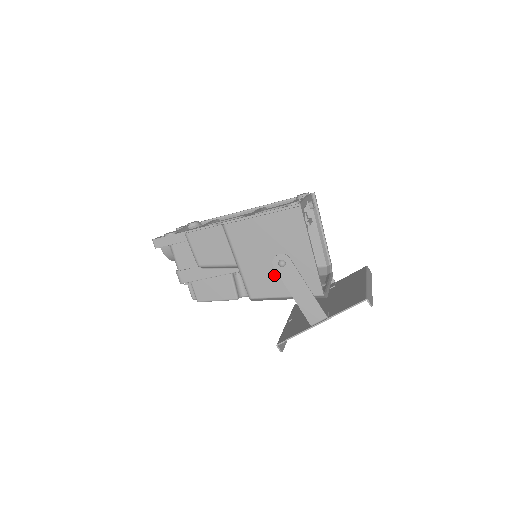
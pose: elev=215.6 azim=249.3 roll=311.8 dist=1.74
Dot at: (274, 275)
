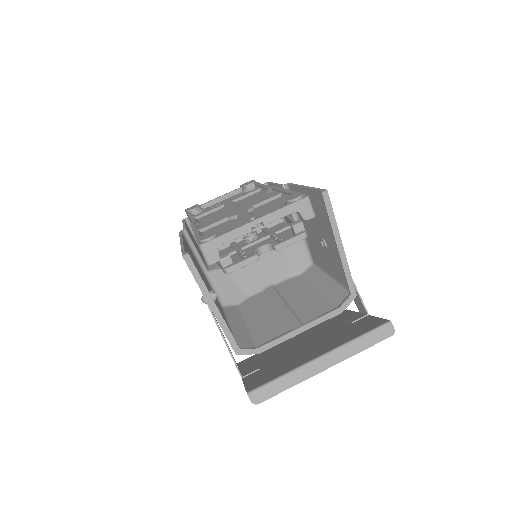
Dot at: occluded
